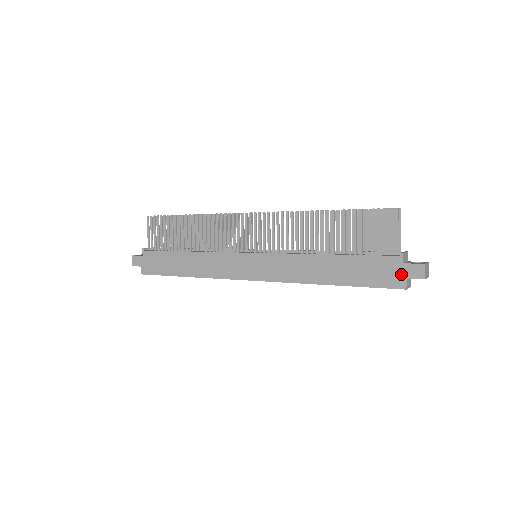
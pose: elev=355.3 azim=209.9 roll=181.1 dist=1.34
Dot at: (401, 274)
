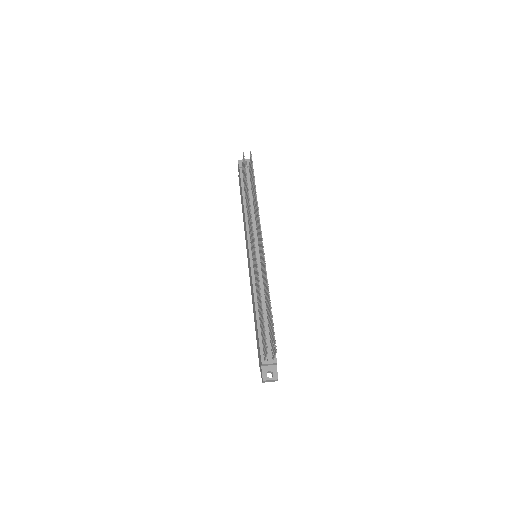
Dot at: (260, 366)
